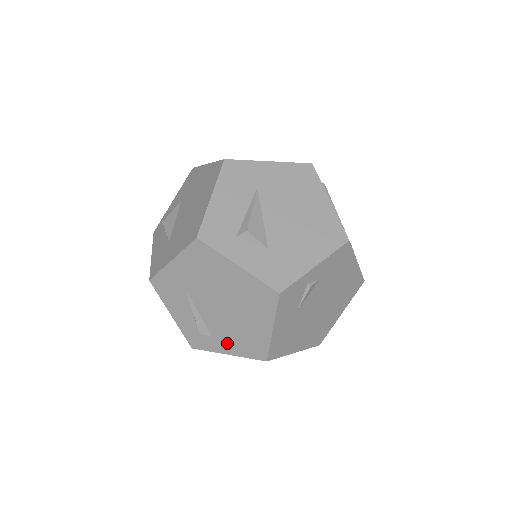
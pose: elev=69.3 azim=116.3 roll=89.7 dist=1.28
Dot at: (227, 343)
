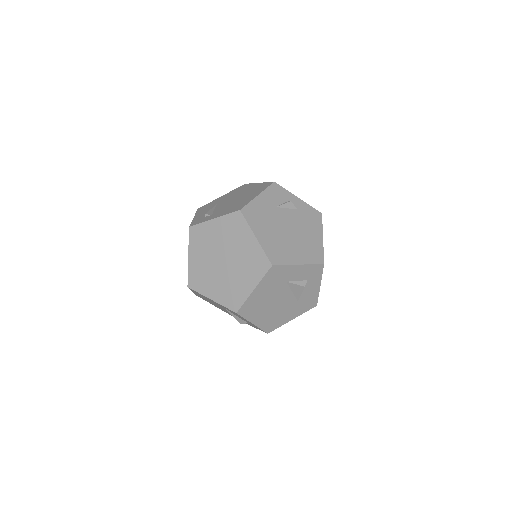
Dot at: (220, 213)
